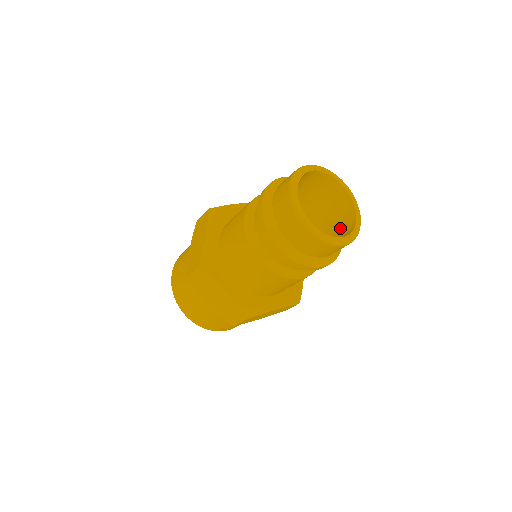
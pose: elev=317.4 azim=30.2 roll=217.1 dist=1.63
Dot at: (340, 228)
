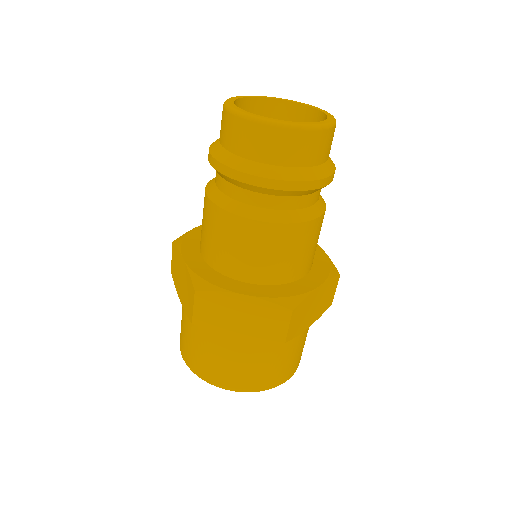
Dot at: occluded
